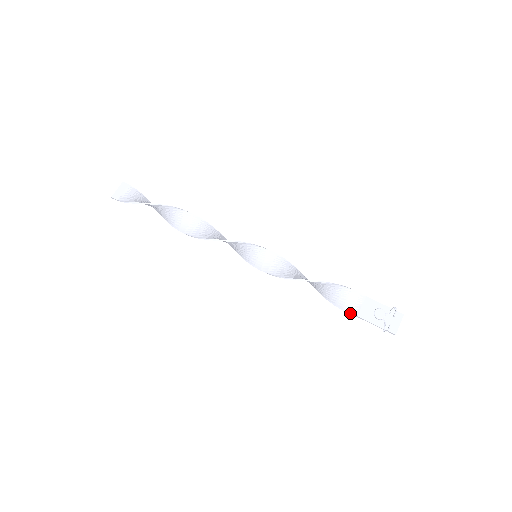
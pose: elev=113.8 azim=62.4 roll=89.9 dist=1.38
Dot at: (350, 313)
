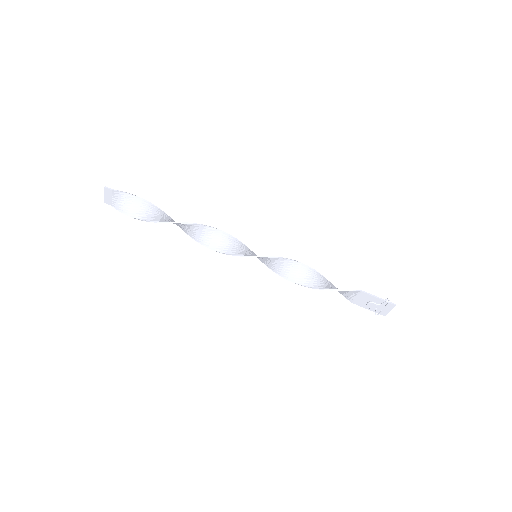
Dot at: occluded
